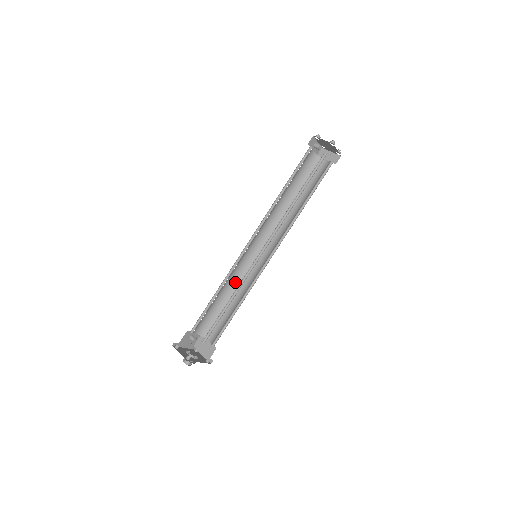
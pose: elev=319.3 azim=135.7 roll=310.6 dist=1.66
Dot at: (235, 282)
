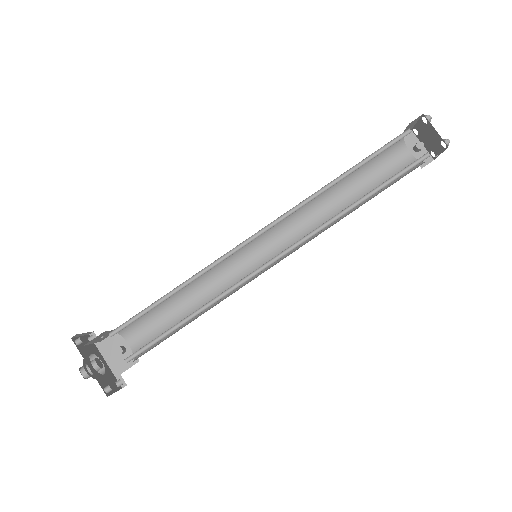
Dot at: occluded
